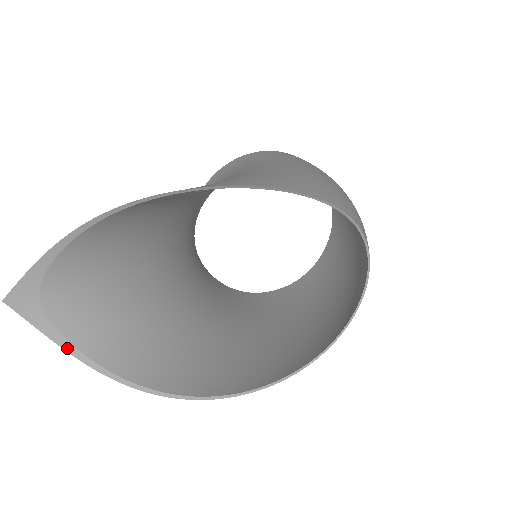
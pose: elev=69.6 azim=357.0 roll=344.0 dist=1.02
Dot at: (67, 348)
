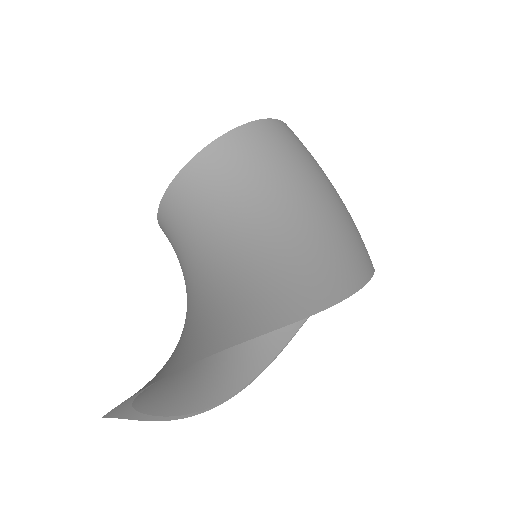
Dot at: (138, 418)
